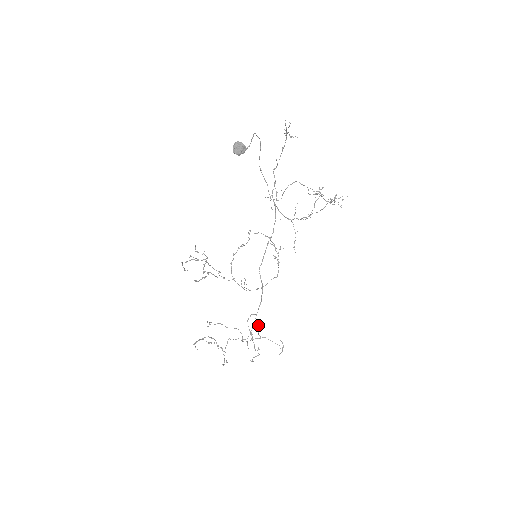
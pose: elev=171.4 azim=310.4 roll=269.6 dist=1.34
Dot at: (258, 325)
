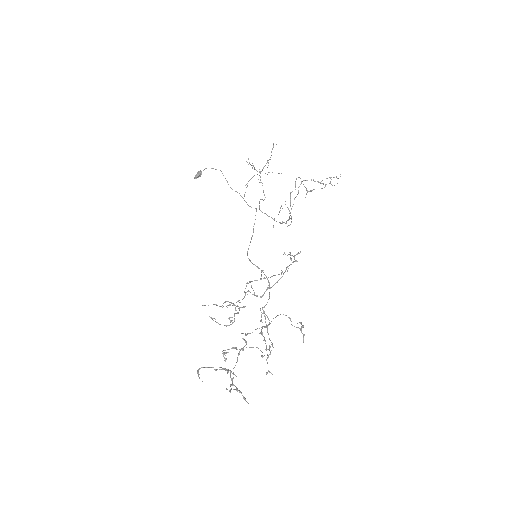
Dot at: (269, 320)
